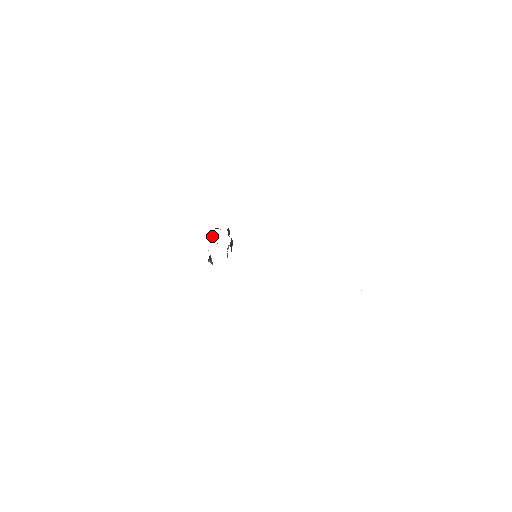
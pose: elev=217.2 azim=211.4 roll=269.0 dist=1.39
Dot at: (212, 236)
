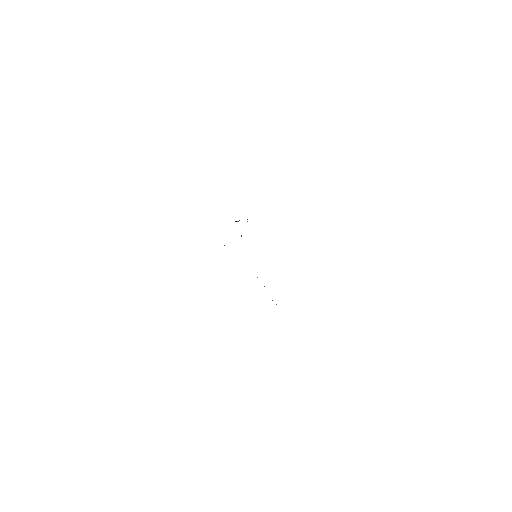
Dot at: (238, 221)
